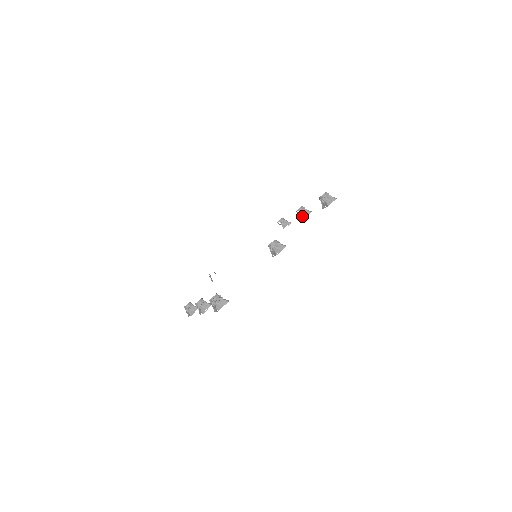
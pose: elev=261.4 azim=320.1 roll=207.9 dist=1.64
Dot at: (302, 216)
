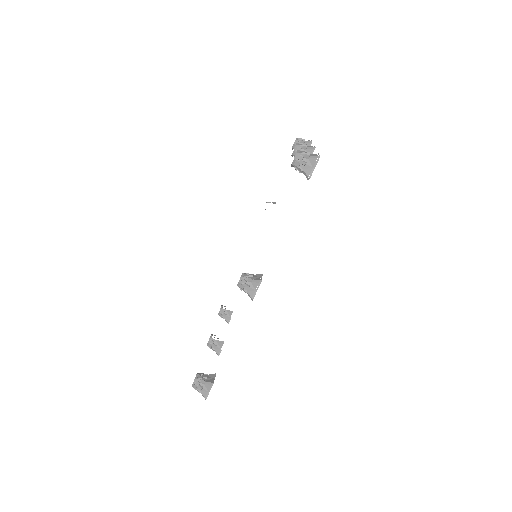
Dot at: occluded
